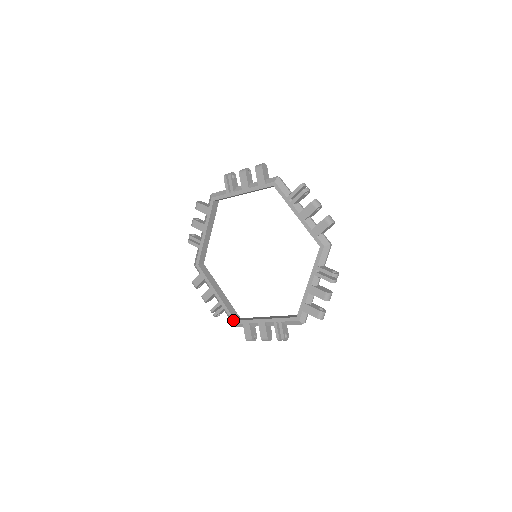
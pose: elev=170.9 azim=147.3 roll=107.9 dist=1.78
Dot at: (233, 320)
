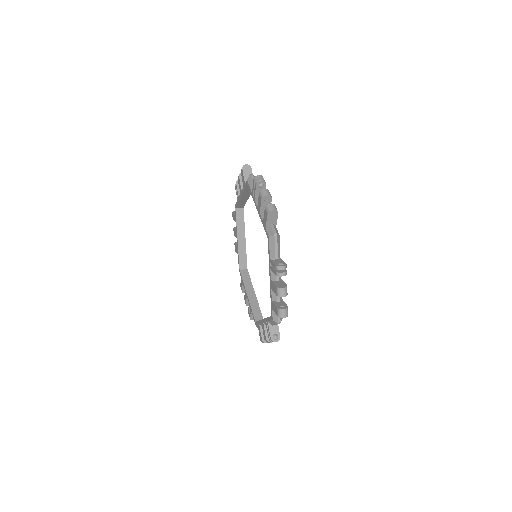
Dot at: (254, 321)
